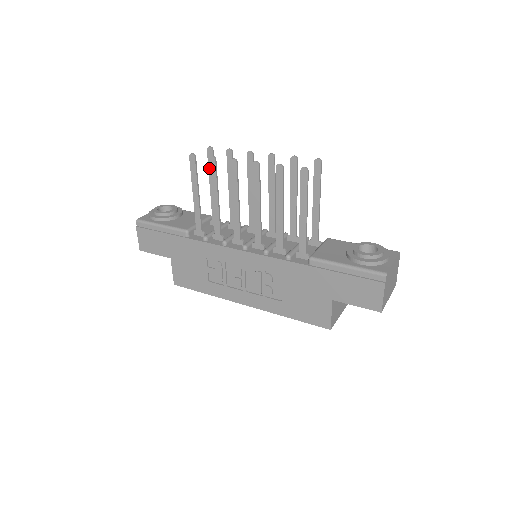
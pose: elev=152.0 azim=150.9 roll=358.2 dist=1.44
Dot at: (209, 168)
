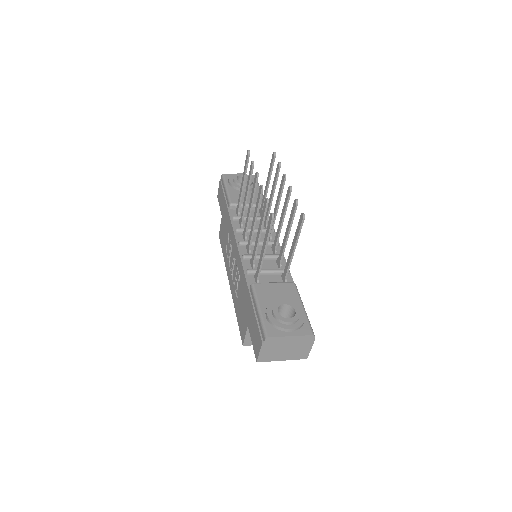
Dot at: (270, 168)
